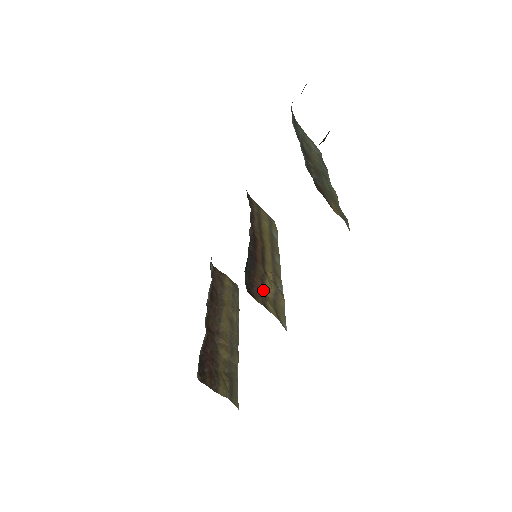
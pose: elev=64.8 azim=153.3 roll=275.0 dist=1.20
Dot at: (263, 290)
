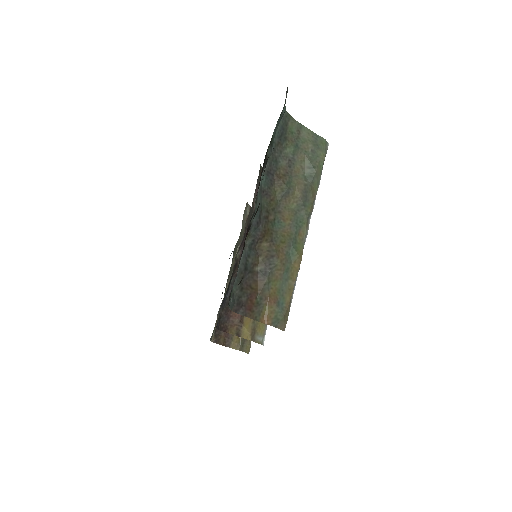
Dot at: occluded
